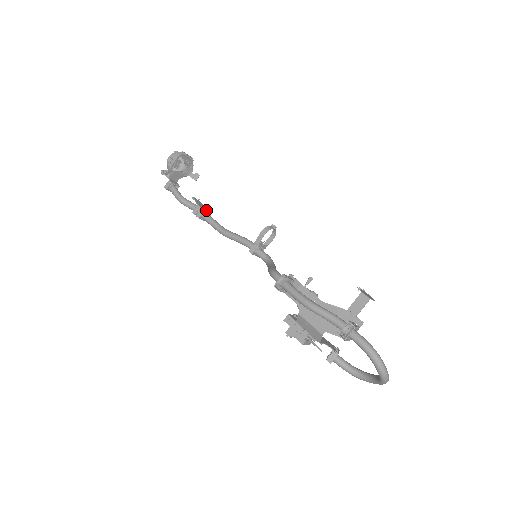
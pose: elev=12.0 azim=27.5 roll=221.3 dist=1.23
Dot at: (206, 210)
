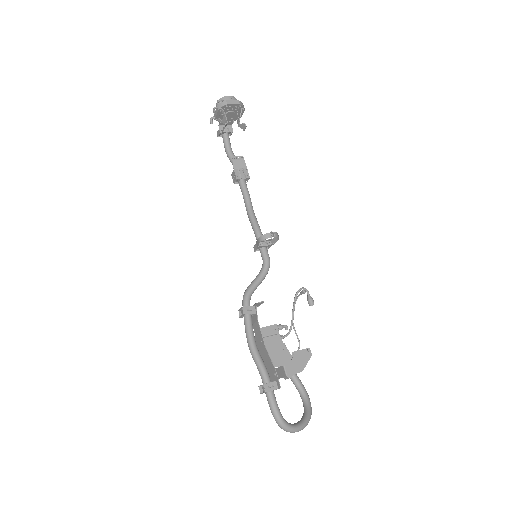
Dot at: (241, 177)
